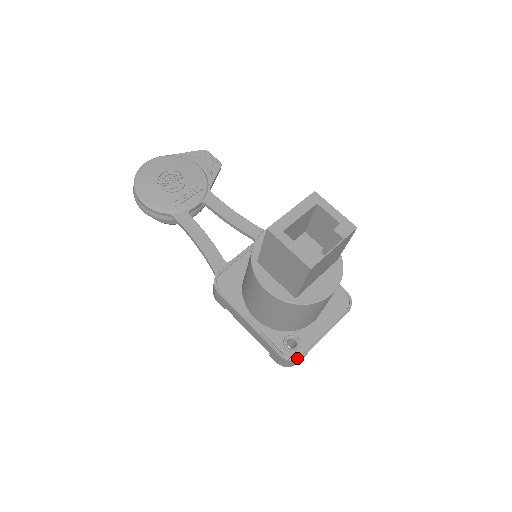
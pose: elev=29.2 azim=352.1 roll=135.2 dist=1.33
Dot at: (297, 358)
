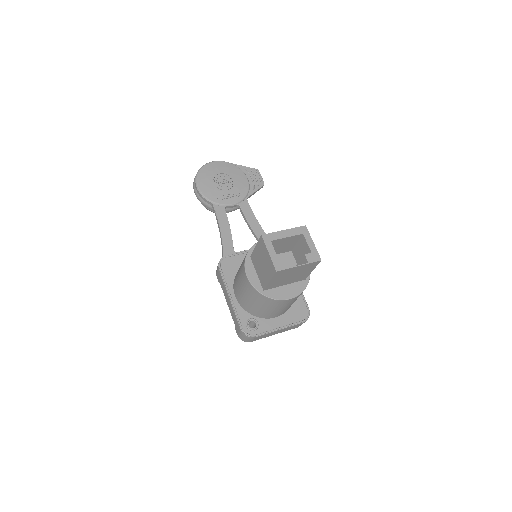
Dot at: (251, 335)
